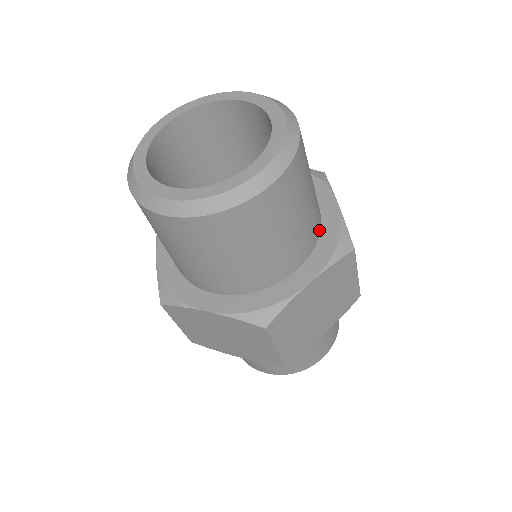
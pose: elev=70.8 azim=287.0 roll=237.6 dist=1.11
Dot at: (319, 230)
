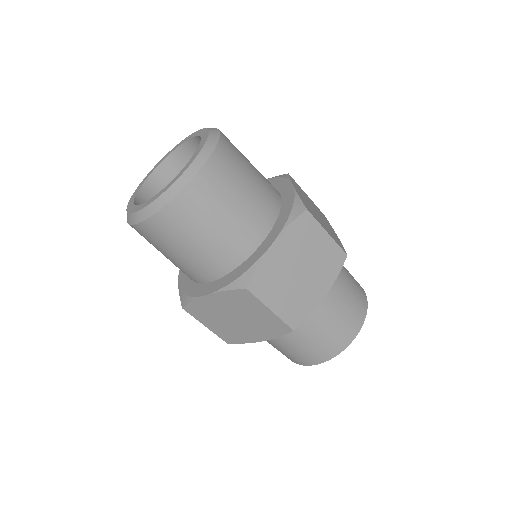
Dot at: (278, 207)
